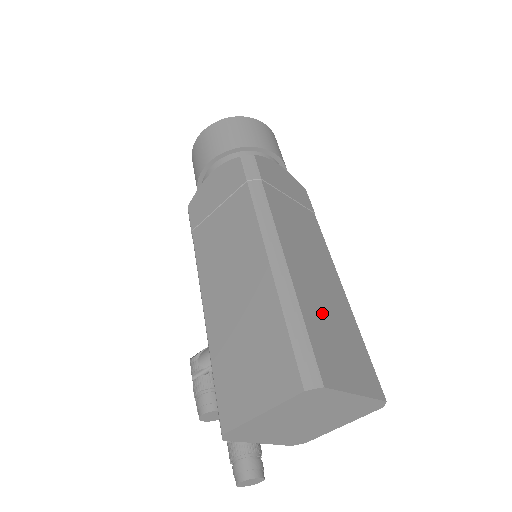
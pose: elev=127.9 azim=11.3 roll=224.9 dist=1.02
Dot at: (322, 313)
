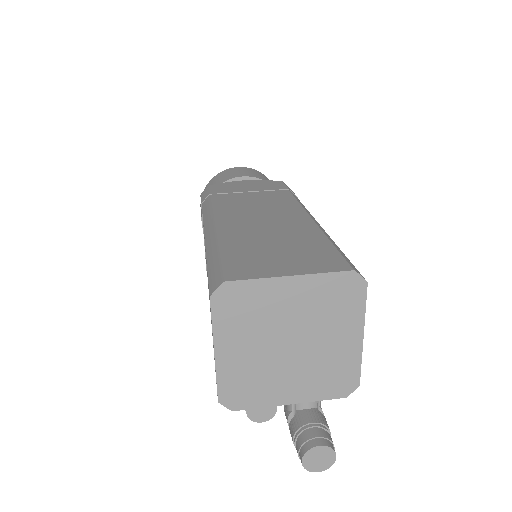
Dot at: (257, 240)
